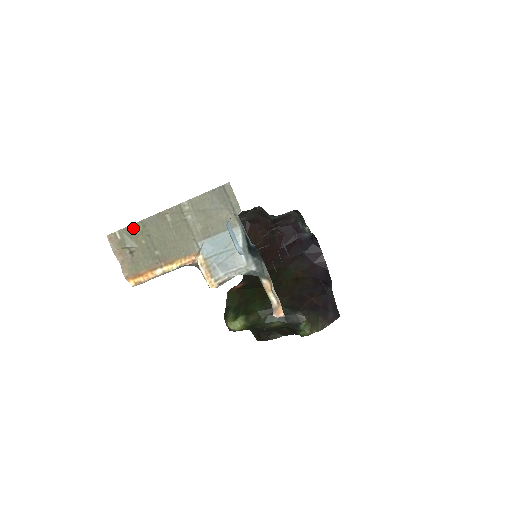
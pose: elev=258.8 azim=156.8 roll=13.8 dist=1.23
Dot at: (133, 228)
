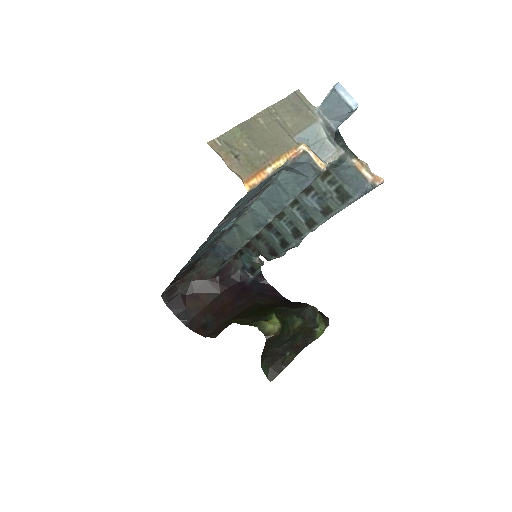
Dot at: (231, 133)
